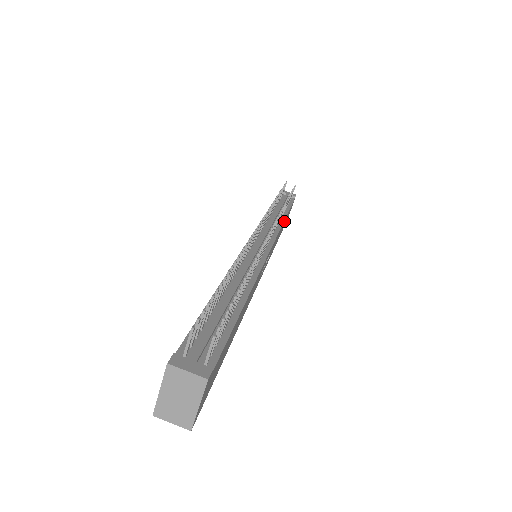
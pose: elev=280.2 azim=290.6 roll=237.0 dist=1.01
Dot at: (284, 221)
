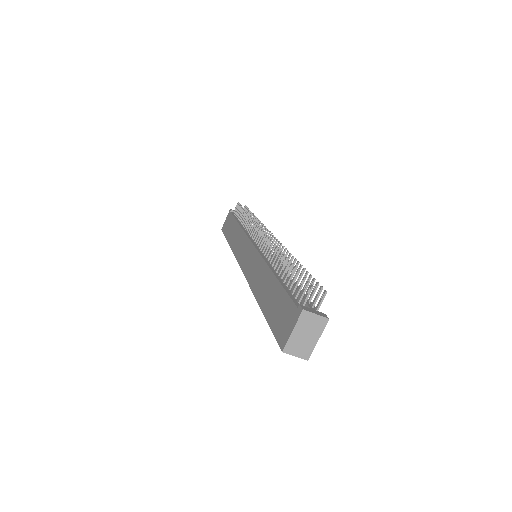
Dot at: occluded
